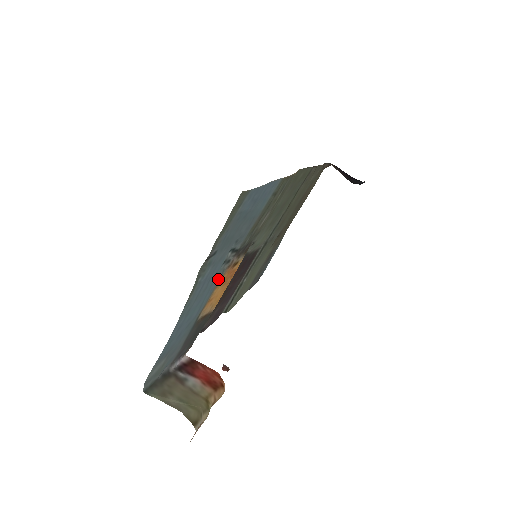
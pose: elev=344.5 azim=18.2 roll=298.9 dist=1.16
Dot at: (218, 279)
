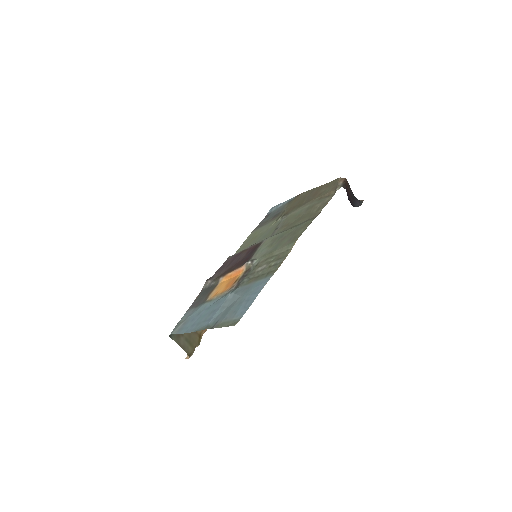
Dot at: (222, 297)
